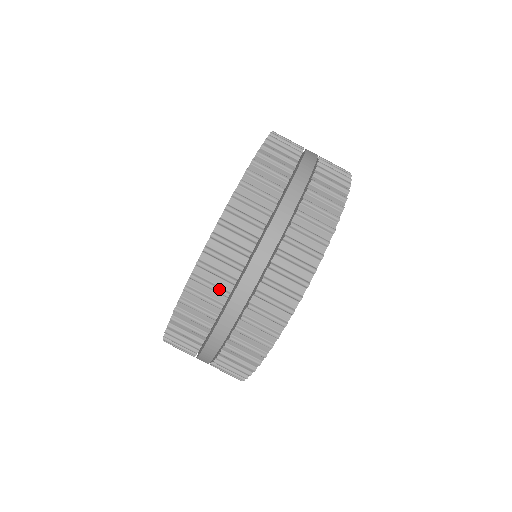
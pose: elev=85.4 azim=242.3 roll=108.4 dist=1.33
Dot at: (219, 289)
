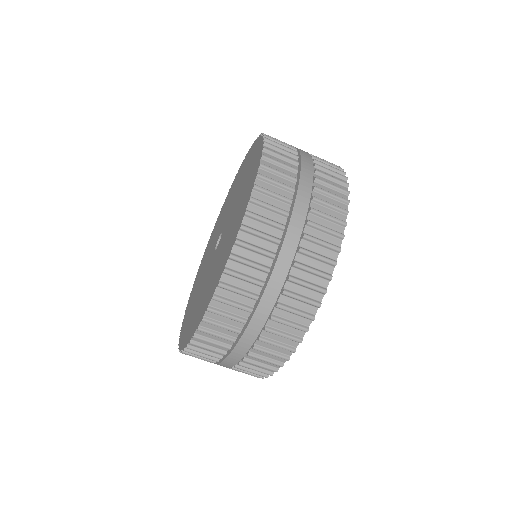
Dot at: occluded
